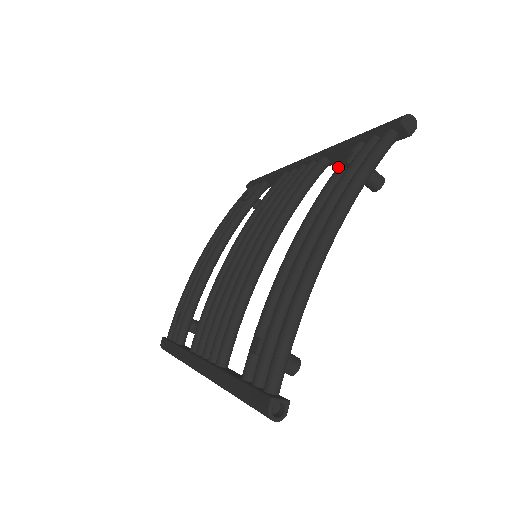
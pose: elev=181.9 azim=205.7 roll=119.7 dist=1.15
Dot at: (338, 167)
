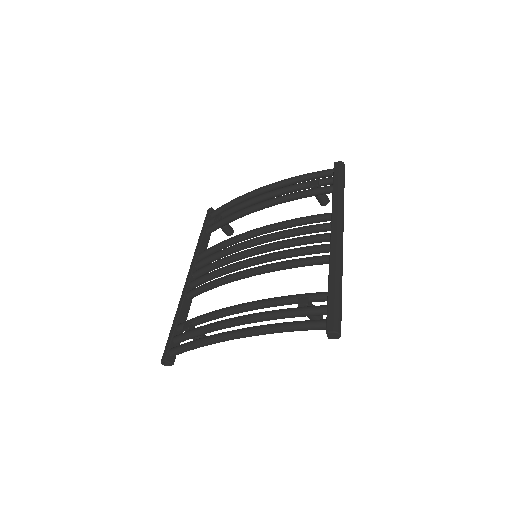
Dot at: (299, 296)
